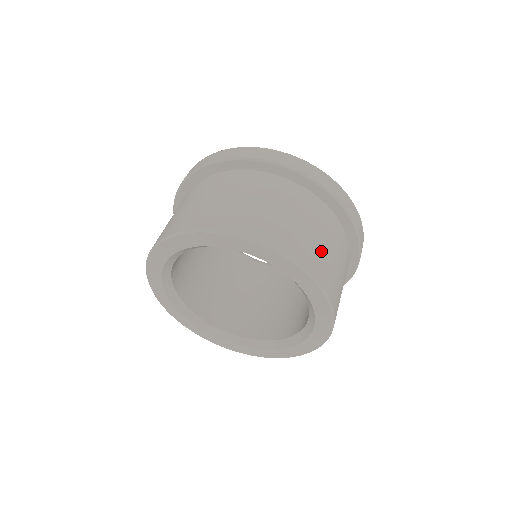
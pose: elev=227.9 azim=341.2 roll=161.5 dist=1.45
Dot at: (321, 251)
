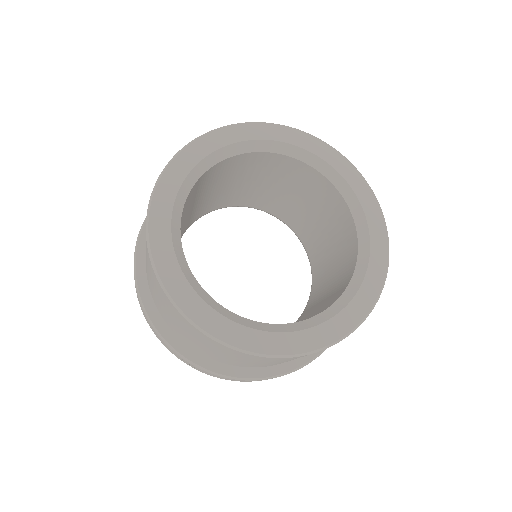
Dot at: occluded
